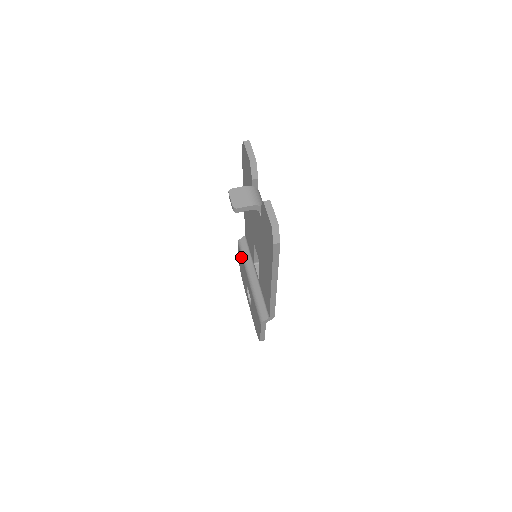
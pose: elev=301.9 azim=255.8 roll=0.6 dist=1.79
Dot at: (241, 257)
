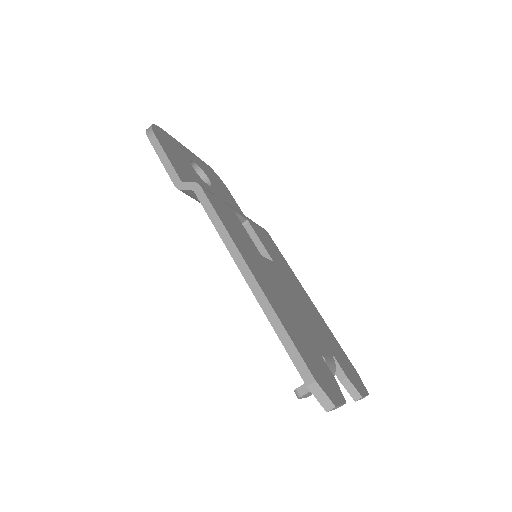
Dot at: occluded
